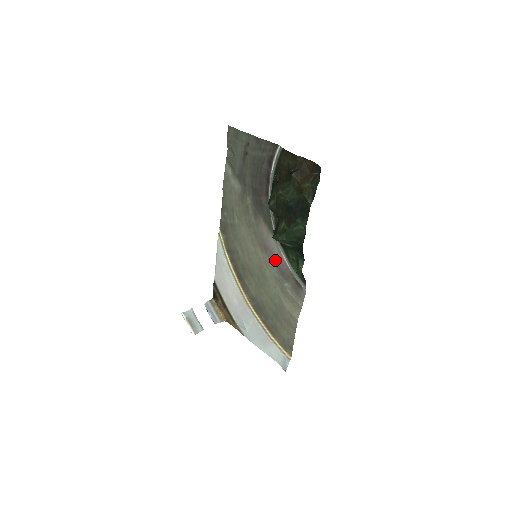
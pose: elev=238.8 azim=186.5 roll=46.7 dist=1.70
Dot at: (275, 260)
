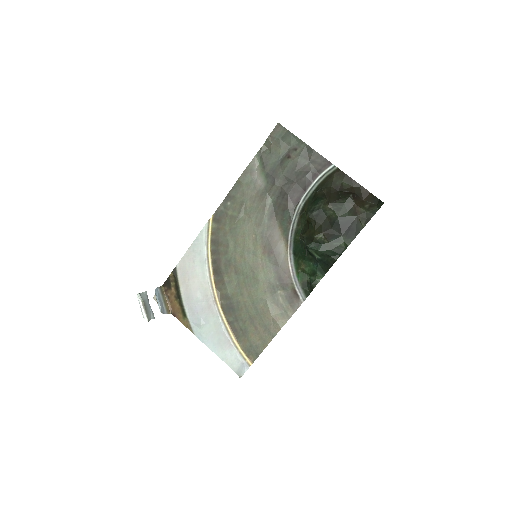
Dot at: (277, 265)
